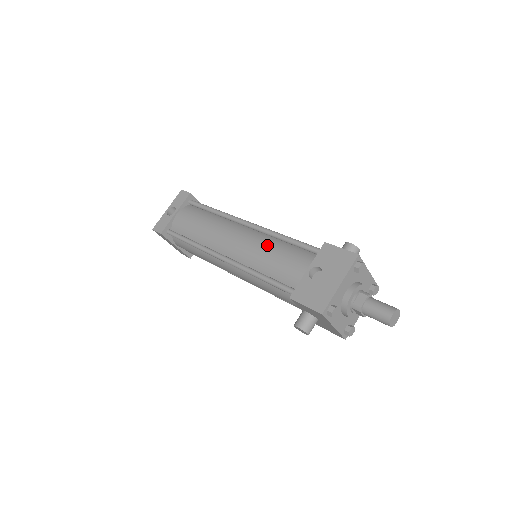
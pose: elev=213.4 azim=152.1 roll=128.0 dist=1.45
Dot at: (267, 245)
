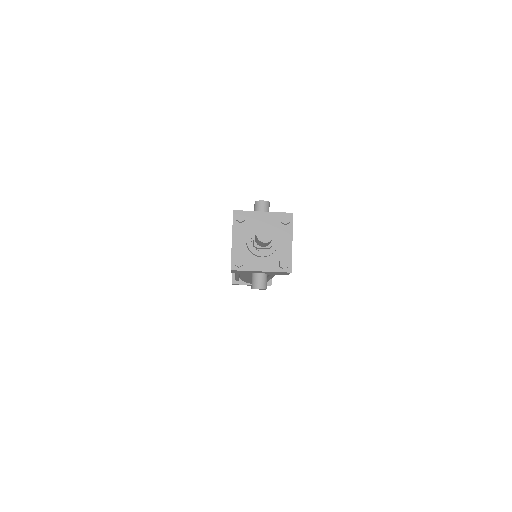
Dot at: occluded
